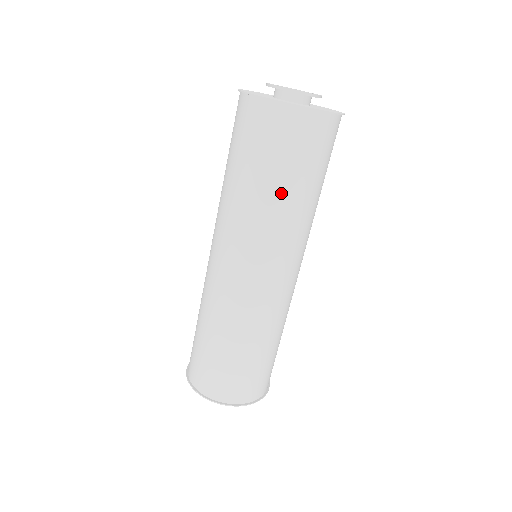
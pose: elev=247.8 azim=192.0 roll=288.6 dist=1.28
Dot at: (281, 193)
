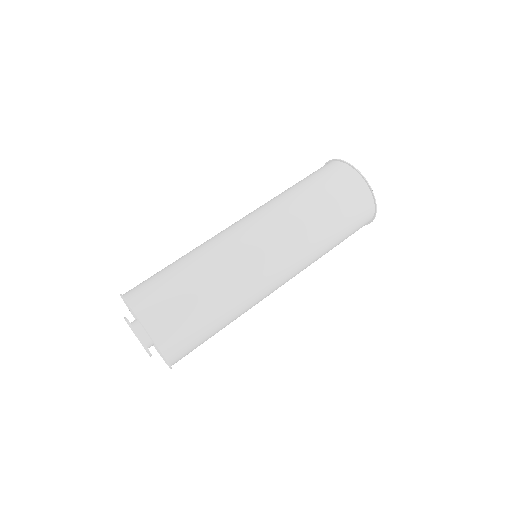
Dot at: (290, 189)
